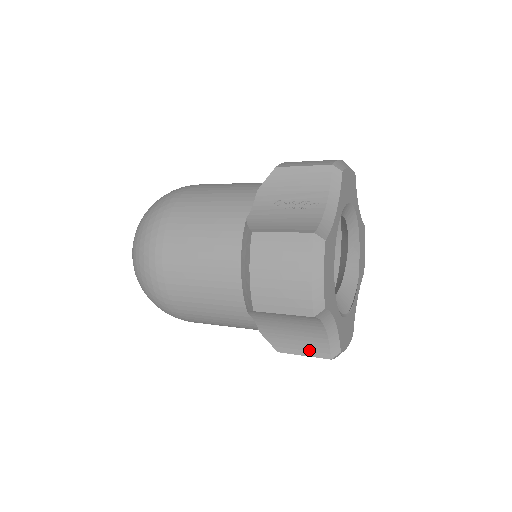
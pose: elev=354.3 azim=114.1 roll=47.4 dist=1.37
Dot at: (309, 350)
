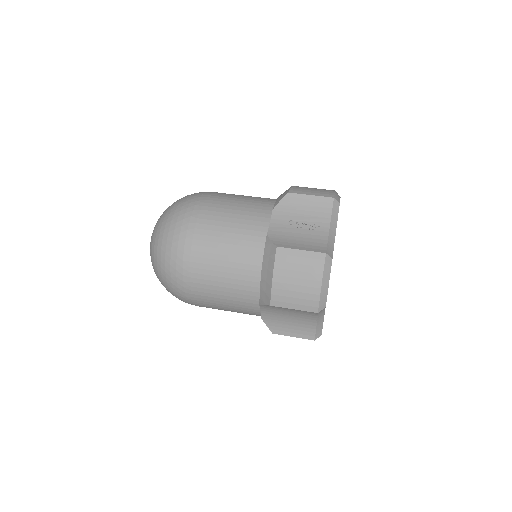
Dot at: (299, 333)
